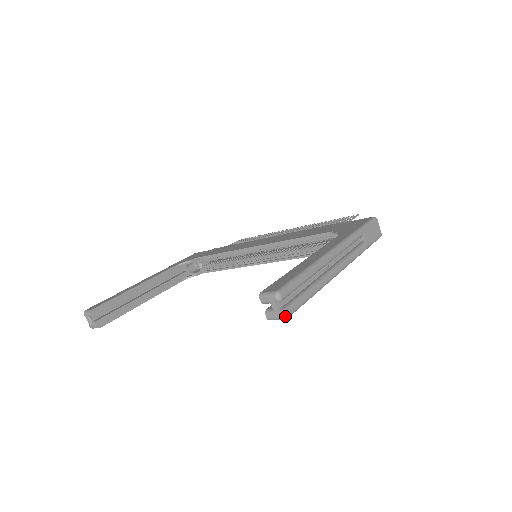
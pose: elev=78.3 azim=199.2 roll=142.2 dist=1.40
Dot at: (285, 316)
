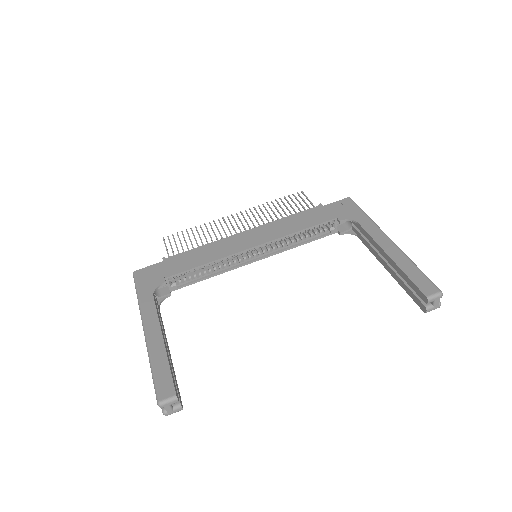
Dot at: occluded
